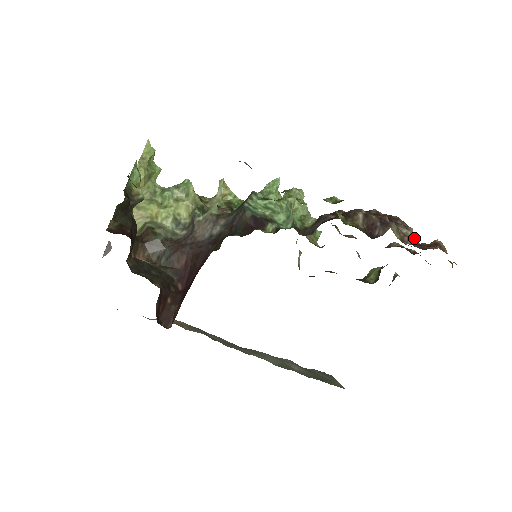
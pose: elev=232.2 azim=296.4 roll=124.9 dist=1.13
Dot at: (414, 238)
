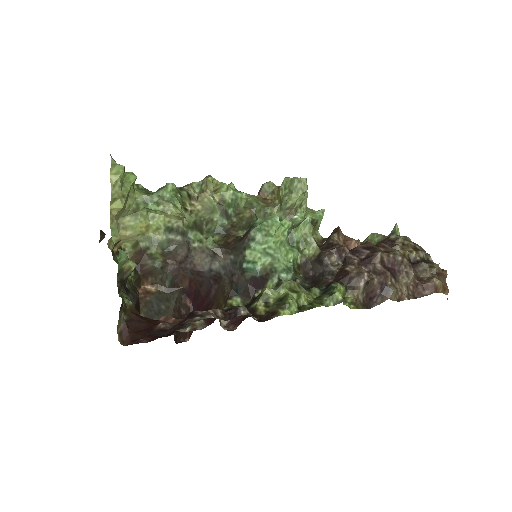
Dot at: (413, 278)
